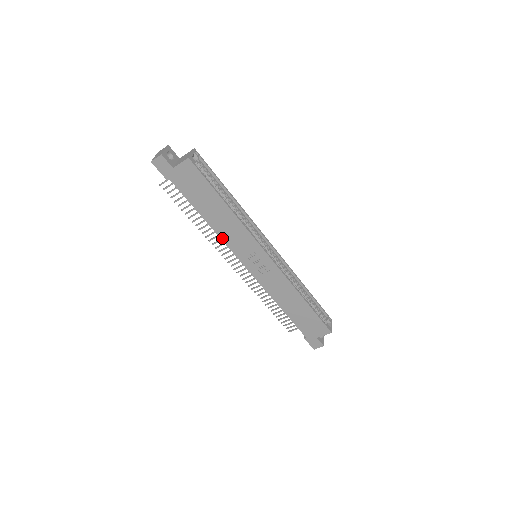
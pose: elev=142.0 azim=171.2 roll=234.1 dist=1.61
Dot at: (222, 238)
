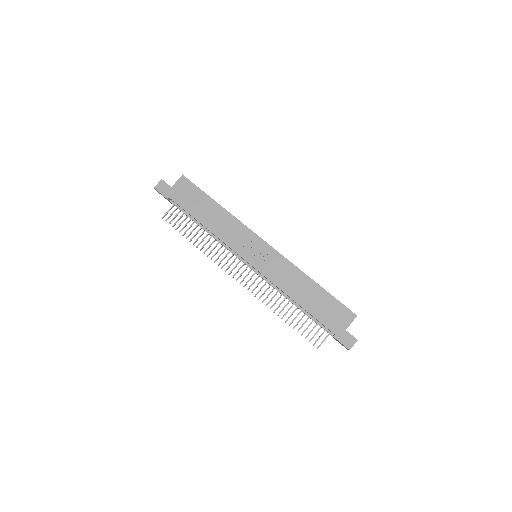
Dot at: (221, 238)
